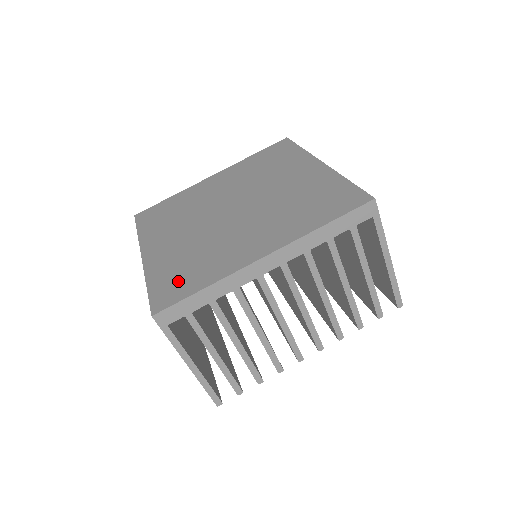
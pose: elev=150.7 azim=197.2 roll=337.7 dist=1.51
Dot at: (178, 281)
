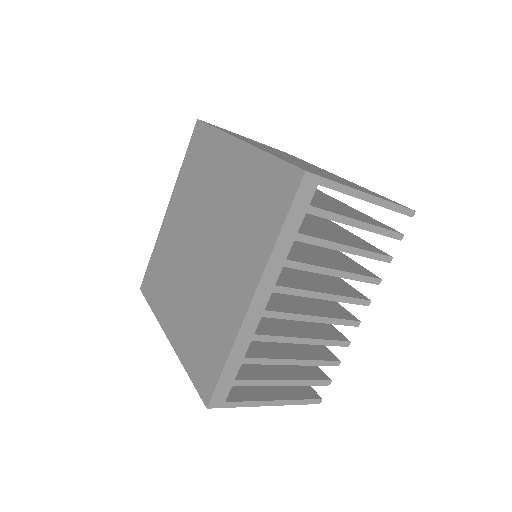
Dot at: (205, 359)
